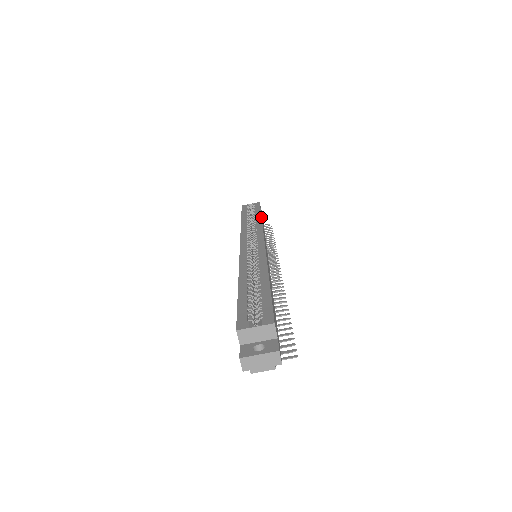
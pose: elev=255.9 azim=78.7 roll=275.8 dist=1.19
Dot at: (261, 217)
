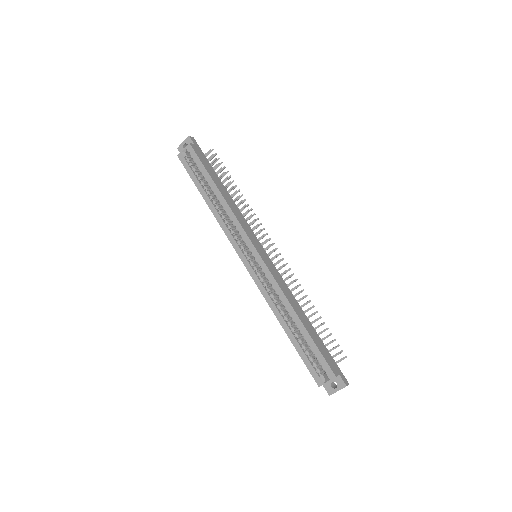
Dot at: (220, 193)
